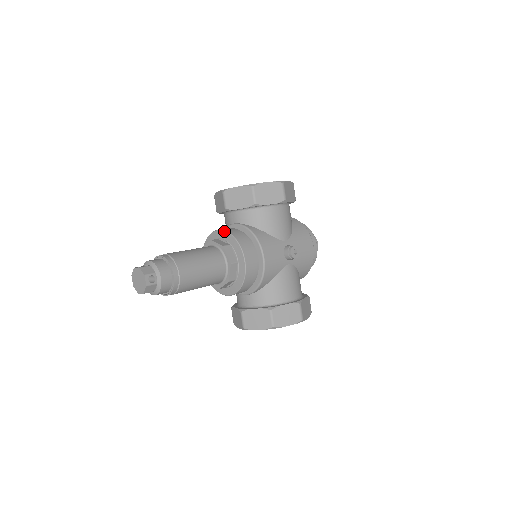
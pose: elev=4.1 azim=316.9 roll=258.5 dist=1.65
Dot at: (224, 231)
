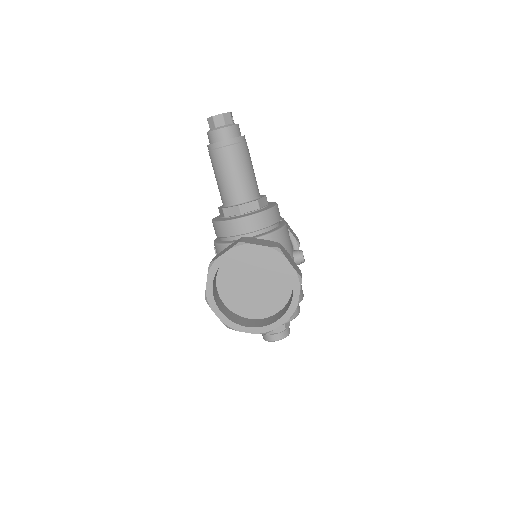
Dot at: occluded
